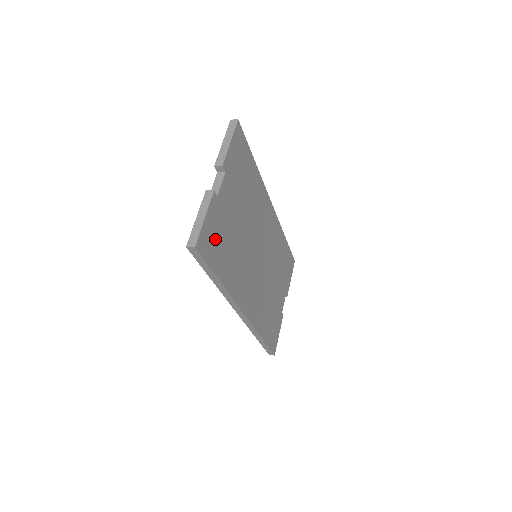
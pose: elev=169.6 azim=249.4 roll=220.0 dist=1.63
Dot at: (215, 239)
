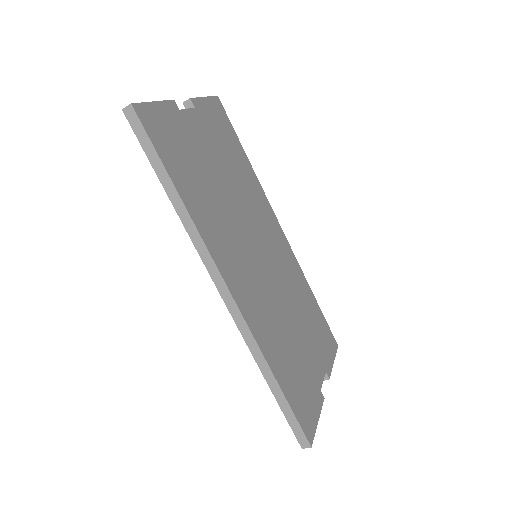
Dot at: (171, 140)
